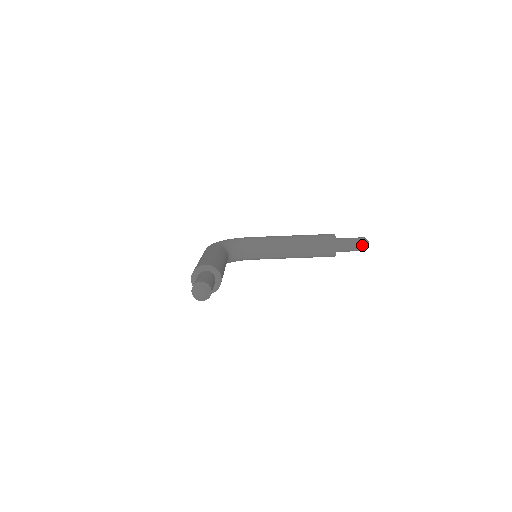
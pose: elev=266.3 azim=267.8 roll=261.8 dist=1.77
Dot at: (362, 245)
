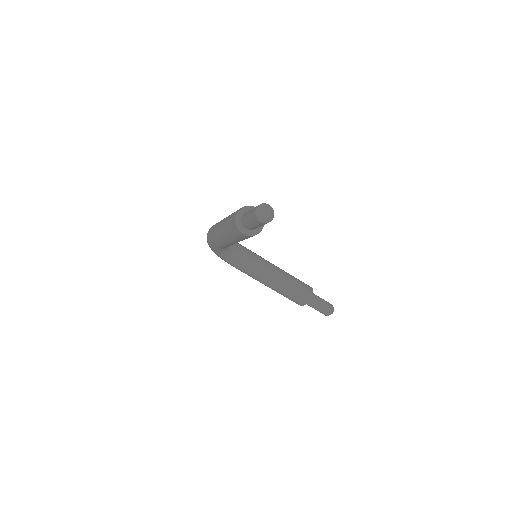
Dot at: (329, 308)
